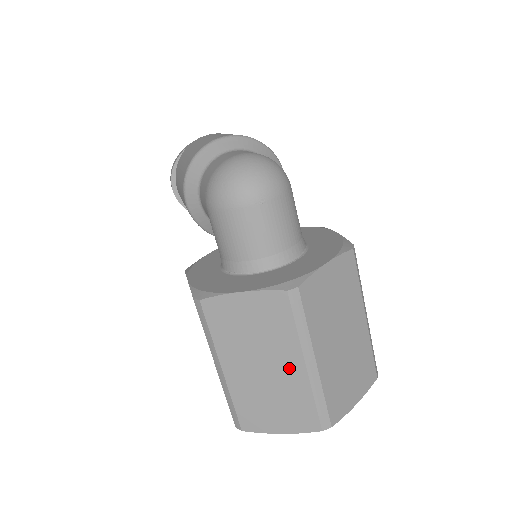
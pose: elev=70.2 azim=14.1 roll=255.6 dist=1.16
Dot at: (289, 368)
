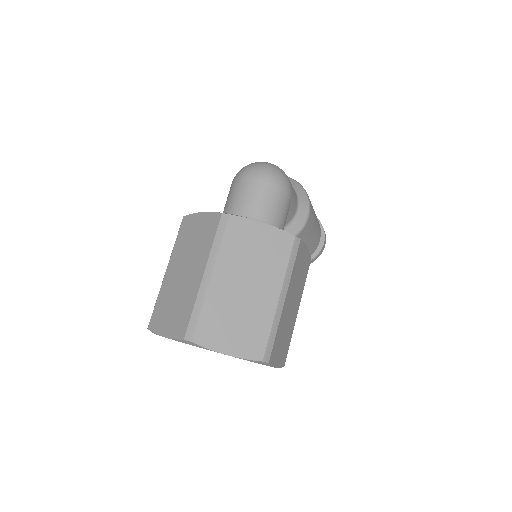
Dot at: (195, 275)
